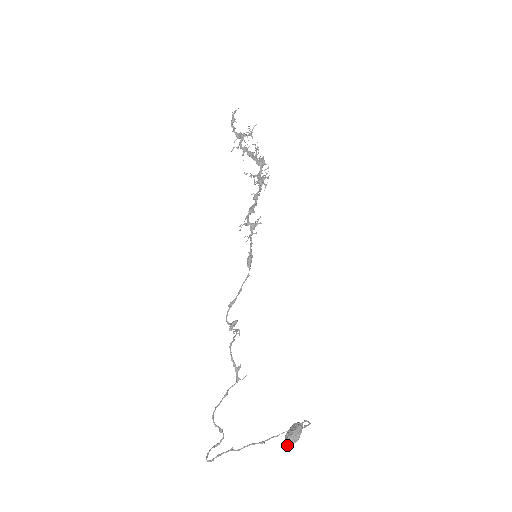
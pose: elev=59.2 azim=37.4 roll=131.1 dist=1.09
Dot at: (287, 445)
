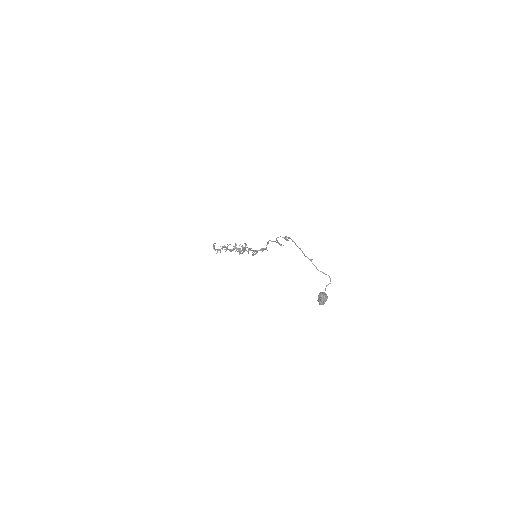
Dot at: (322, 294)
